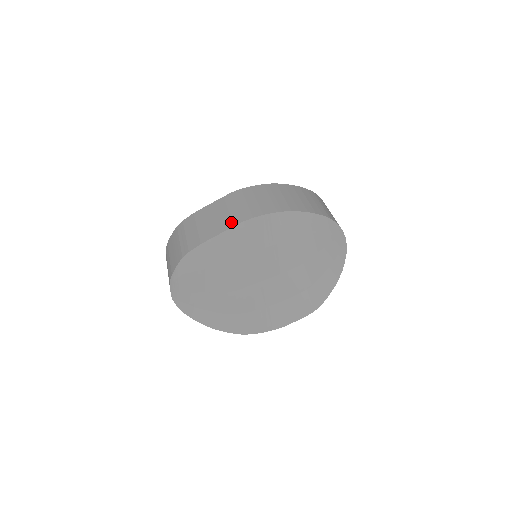
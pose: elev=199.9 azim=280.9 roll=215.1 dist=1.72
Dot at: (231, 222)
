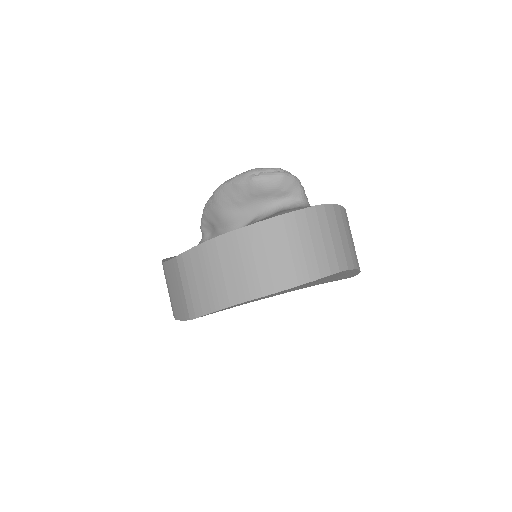
Dot at: (183, 312)
